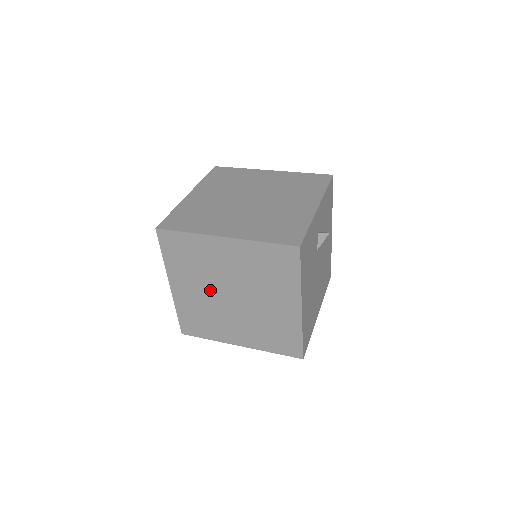
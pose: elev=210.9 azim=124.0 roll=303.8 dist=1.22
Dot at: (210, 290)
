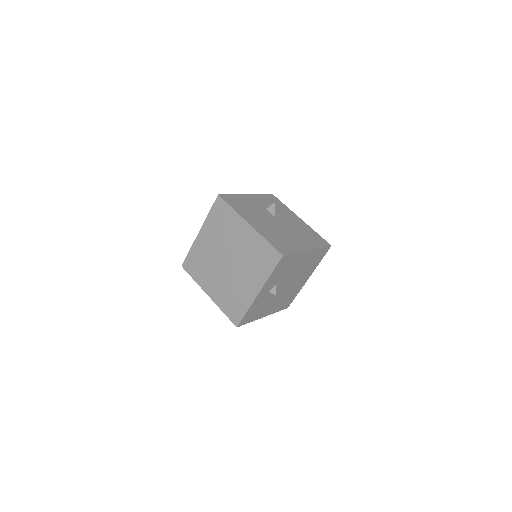
Dot at: occluded
